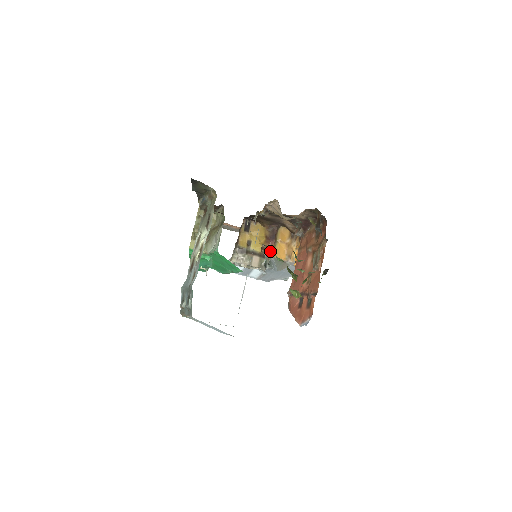
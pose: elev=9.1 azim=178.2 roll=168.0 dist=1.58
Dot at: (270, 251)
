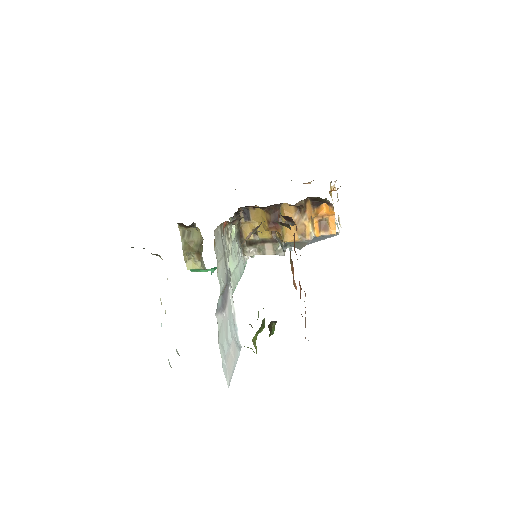
Dot at: (279, 235)
